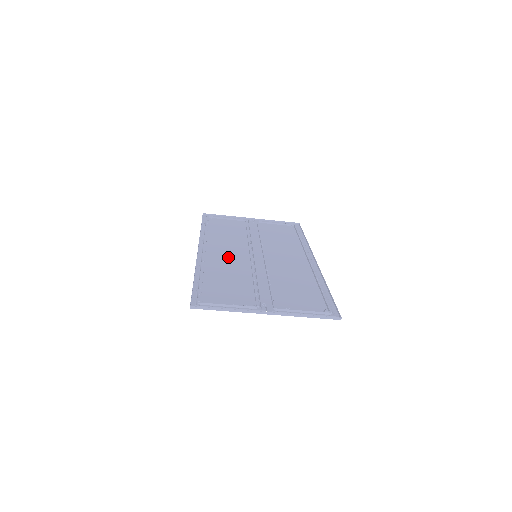
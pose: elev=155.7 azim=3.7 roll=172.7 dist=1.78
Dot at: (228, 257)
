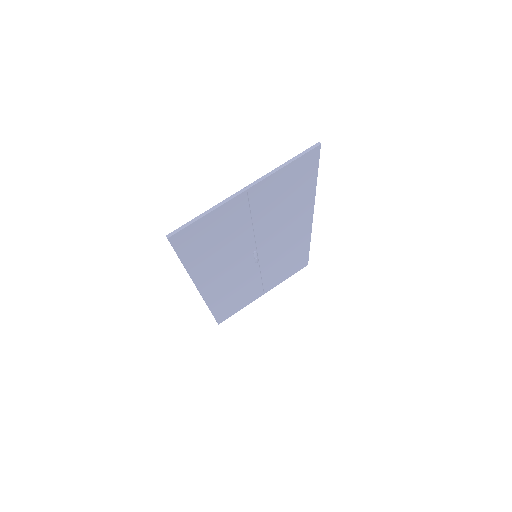
Dot at: (228, 270)
